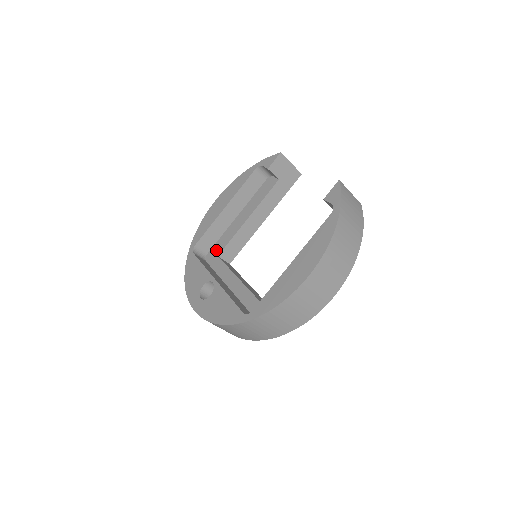
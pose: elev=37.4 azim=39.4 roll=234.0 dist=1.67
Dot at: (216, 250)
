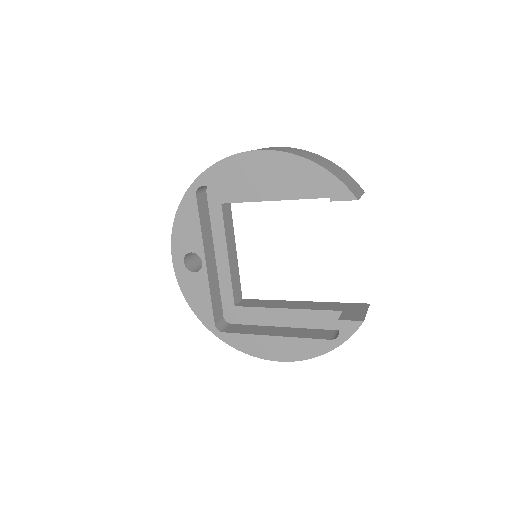
Dot at: (223, 193)
